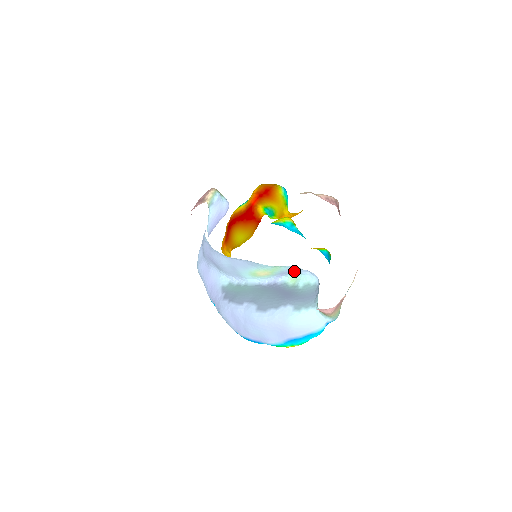
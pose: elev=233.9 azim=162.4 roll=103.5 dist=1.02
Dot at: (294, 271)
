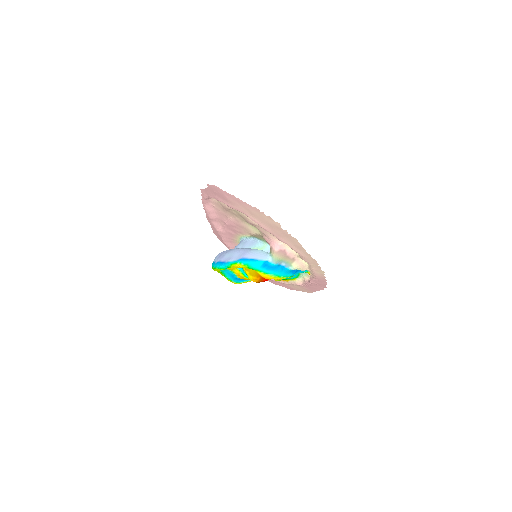
Dot at: occluded
